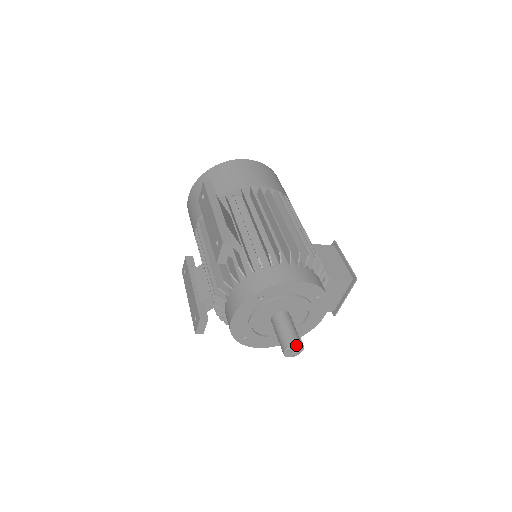
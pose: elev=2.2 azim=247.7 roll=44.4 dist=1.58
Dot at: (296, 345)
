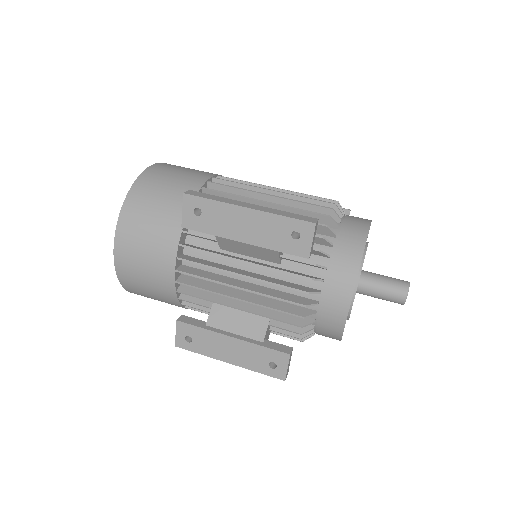
Dot at: (409, 284)
